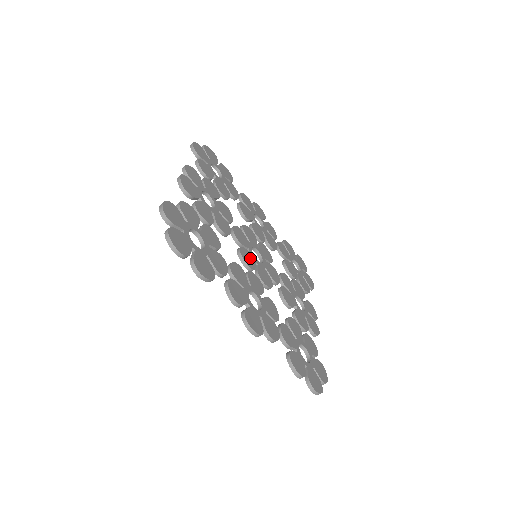
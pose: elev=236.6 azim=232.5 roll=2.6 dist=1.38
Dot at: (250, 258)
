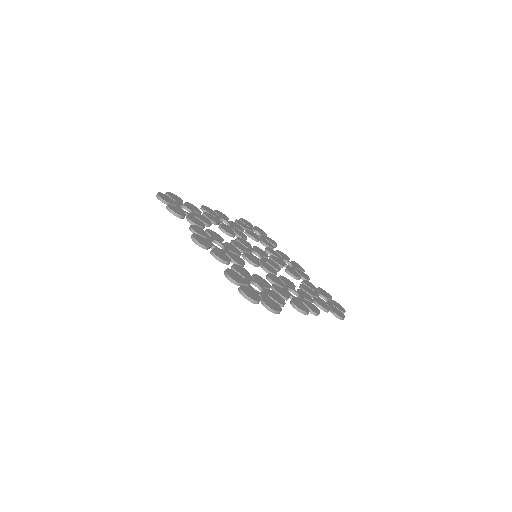
Dot at: (243, 247)
